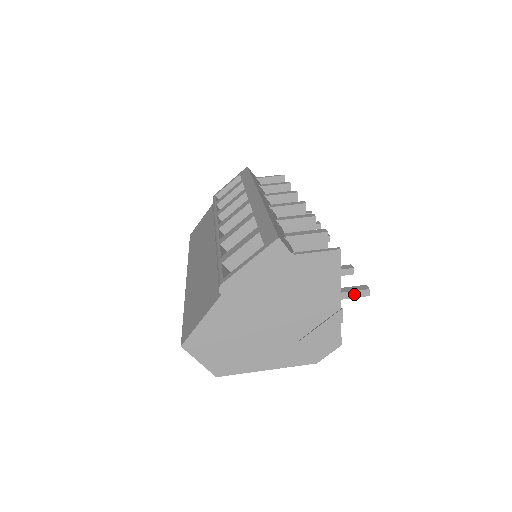
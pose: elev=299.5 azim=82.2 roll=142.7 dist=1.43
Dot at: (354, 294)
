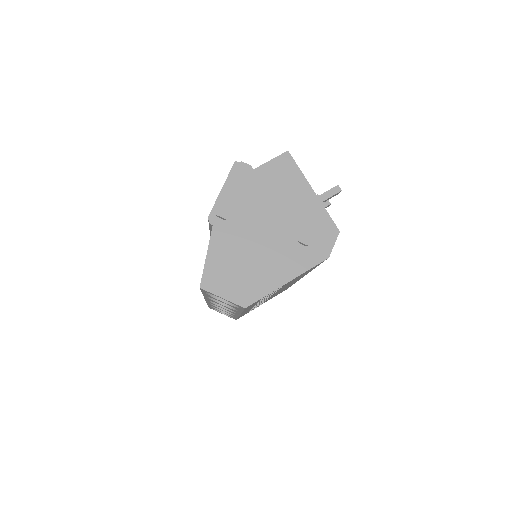
Dot at: (328, 194)
